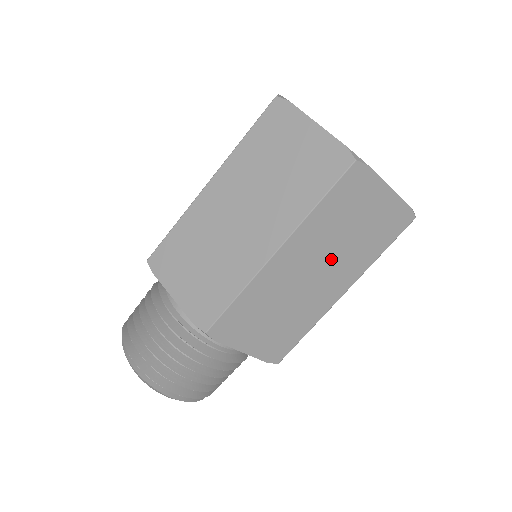
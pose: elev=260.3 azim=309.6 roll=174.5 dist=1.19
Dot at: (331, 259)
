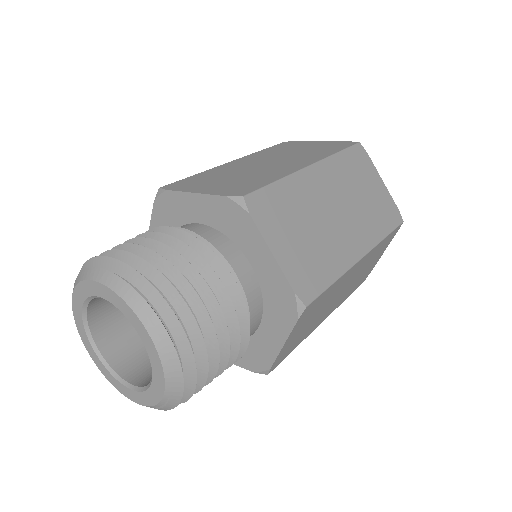
Dot at: (350, 208)
